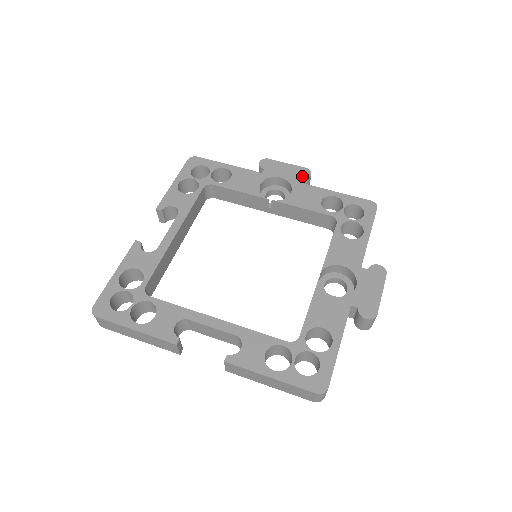
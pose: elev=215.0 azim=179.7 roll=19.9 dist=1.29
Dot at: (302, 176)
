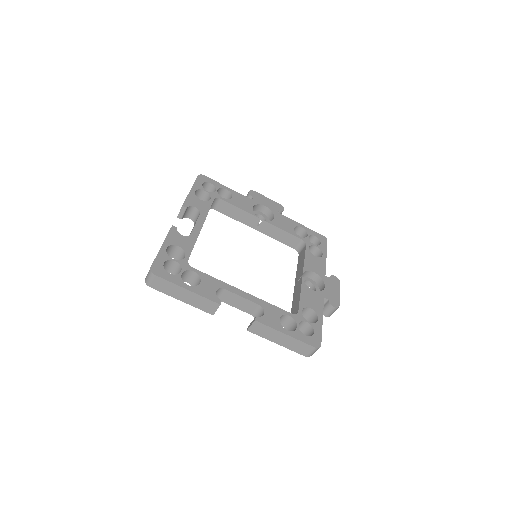
Dot at: (279, 209)
